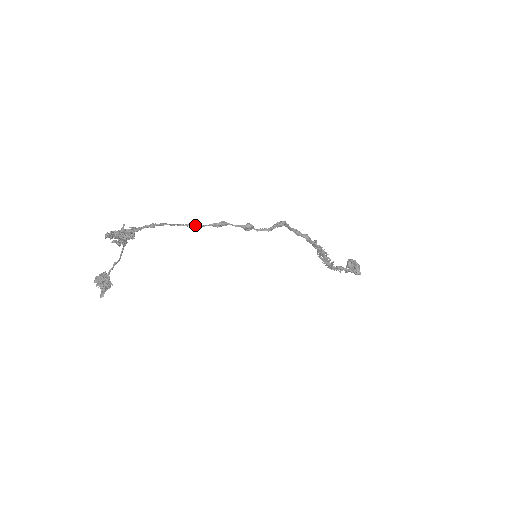
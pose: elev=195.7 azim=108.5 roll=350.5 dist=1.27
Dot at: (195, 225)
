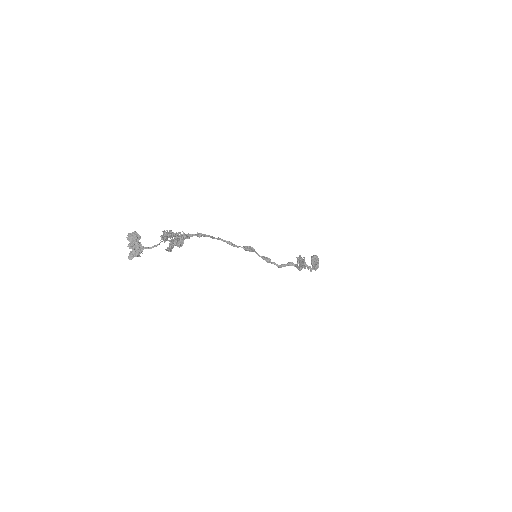
Dot at: (231, 245)
